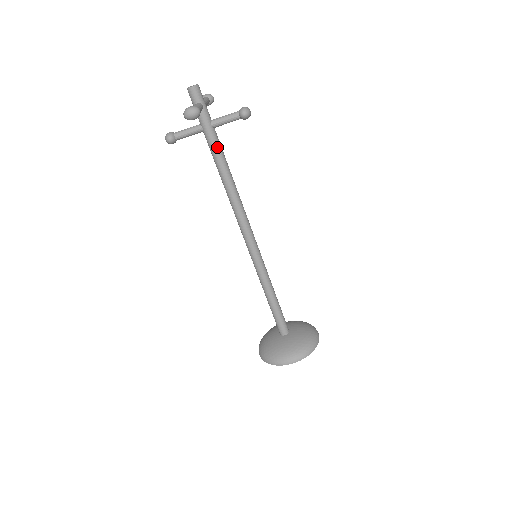
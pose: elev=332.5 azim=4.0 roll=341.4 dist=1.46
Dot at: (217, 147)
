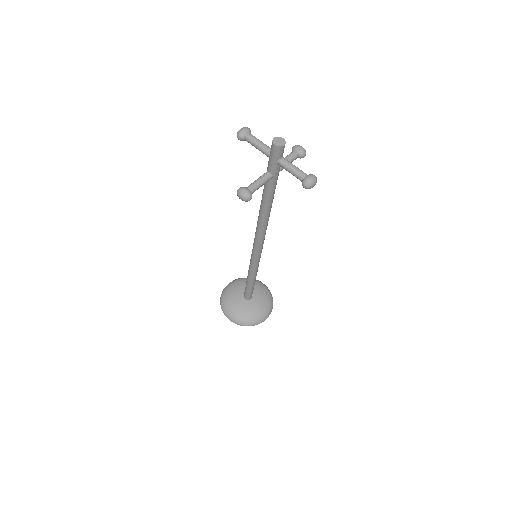
Dot at: (275, 188)
